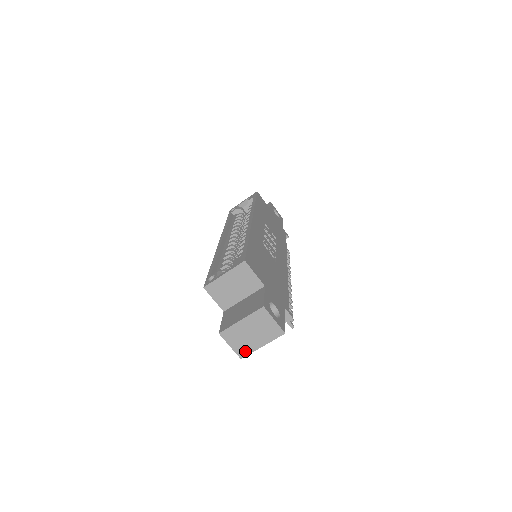
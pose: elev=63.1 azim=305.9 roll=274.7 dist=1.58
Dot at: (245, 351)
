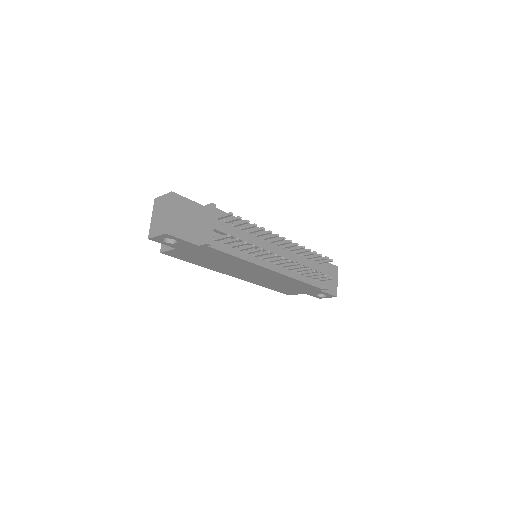
Dot at: (164, 227)
